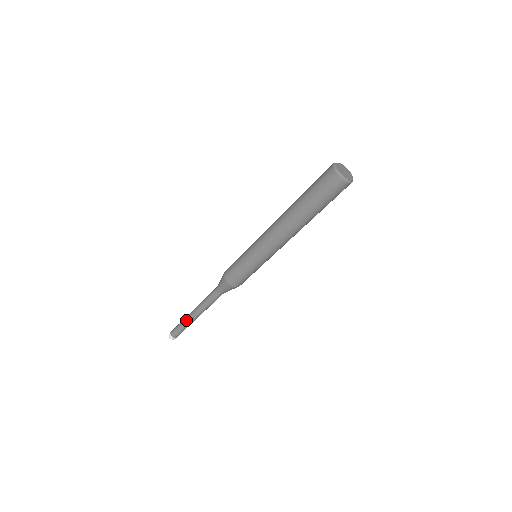
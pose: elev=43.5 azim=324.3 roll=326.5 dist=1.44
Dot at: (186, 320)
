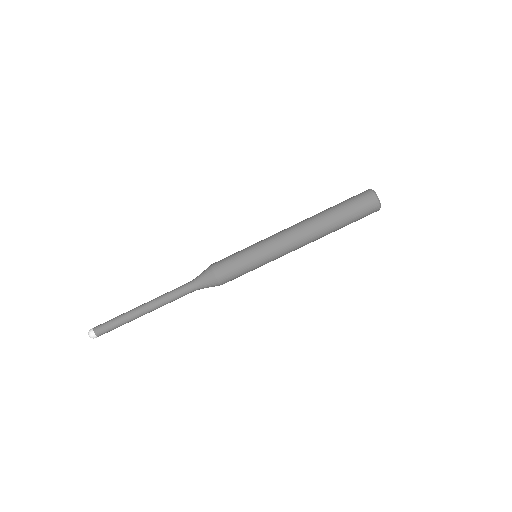
Dot at: (129, 311)
